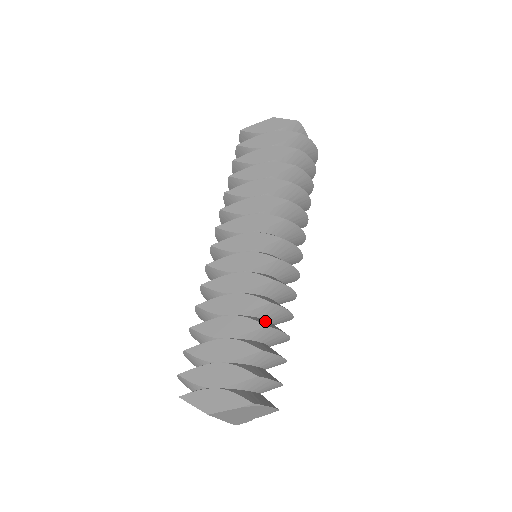
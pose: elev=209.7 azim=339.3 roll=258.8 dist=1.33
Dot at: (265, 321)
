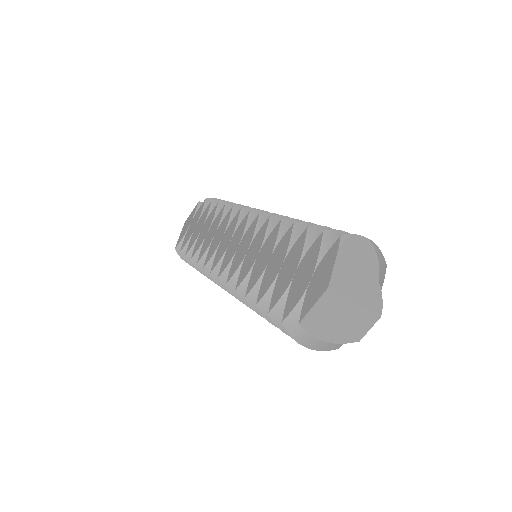
Dot at: occluded
